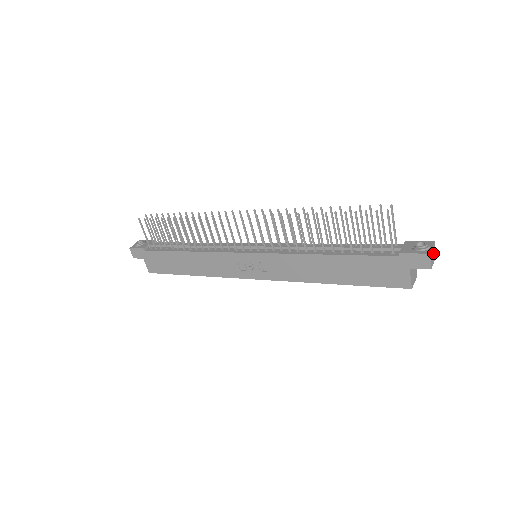
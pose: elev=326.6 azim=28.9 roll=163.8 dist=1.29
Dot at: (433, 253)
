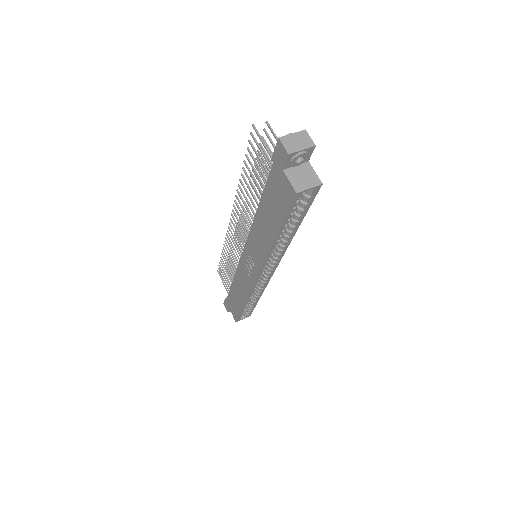
Dot at: (298, 140)
